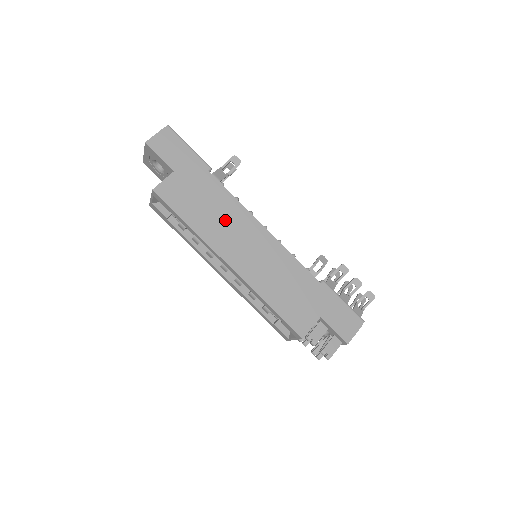
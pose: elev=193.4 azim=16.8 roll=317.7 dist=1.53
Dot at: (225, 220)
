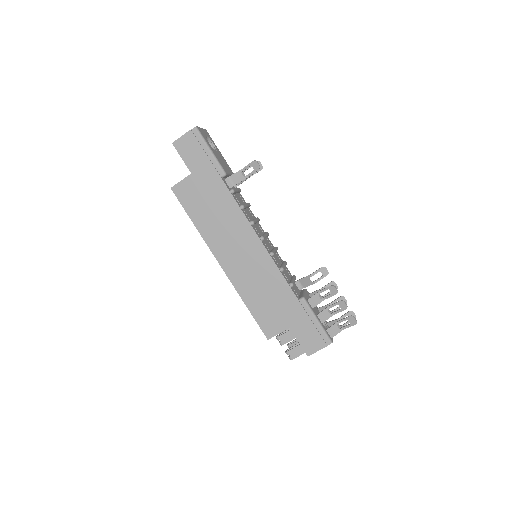
Dot at: (226, 225)
